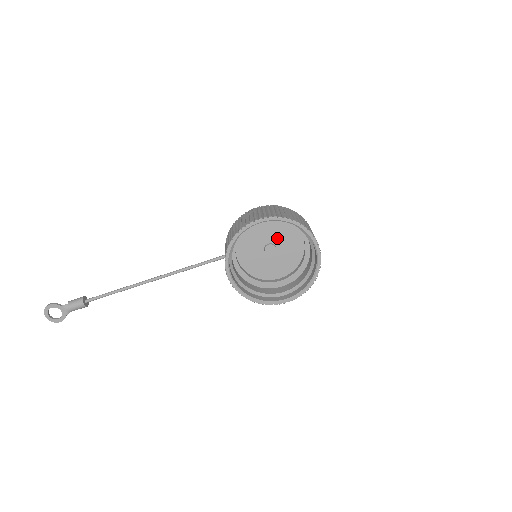
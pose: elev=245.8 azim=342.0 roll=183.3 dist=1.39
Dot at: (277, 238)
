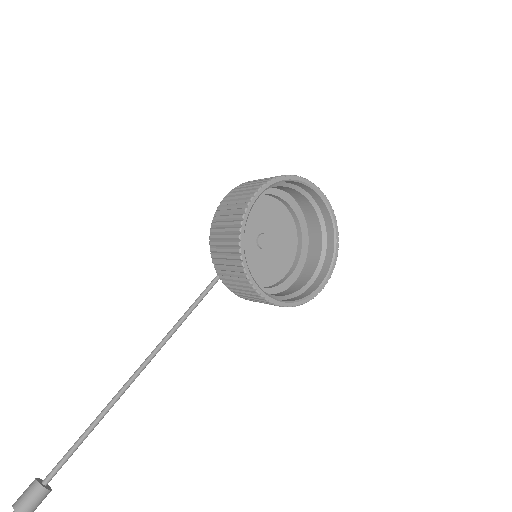
Dot at: (264, 223)
